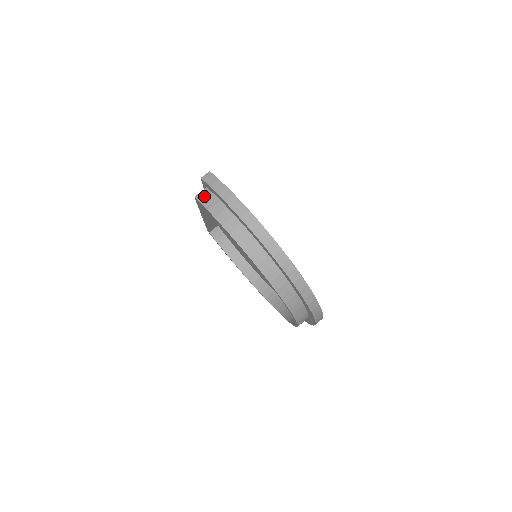
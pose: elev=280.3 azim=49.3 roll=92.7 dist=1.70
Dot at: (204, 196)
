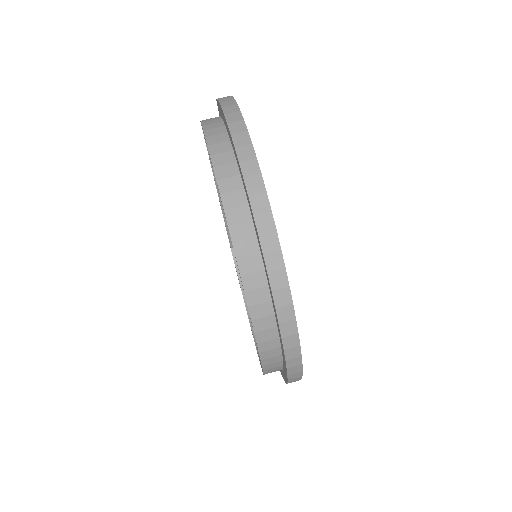
Dot at: (210, 119)
